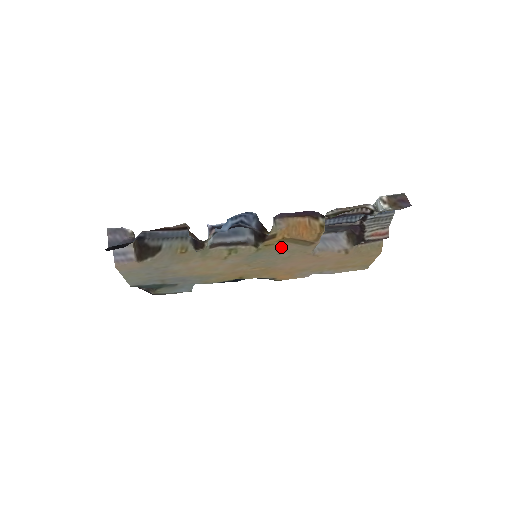
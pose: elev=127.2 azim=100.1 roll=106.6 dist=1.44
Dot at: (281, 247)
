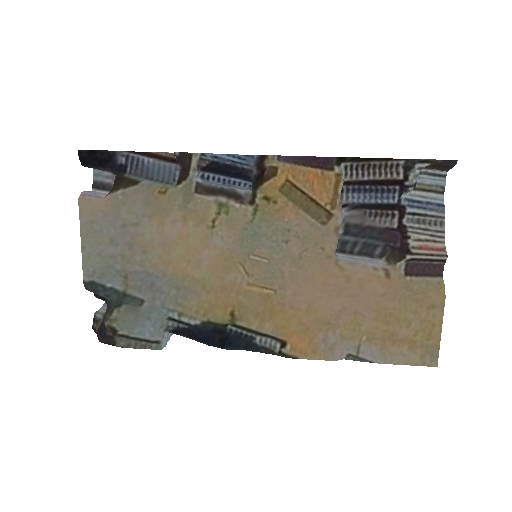
Dot at: (287, 220)
